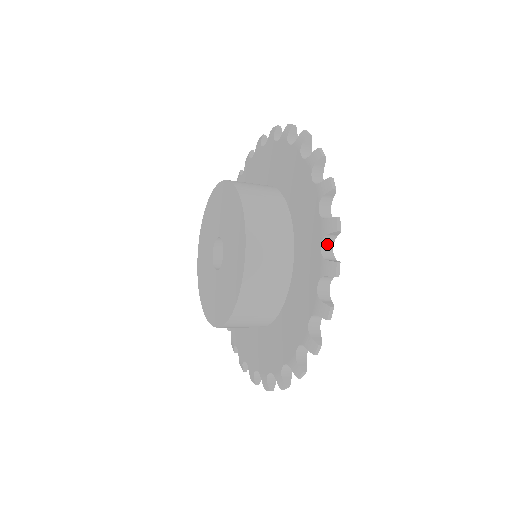
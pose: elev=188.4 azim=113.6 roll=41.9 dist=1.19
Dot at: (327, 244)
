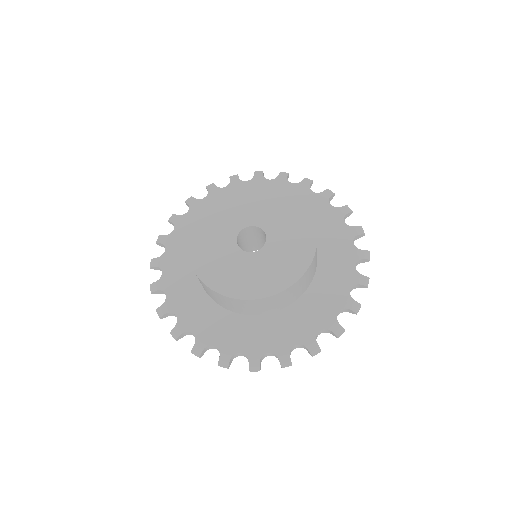
Dot at: (356, 265)
